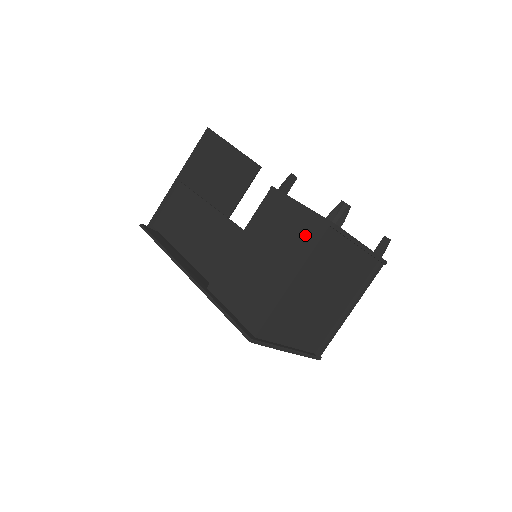
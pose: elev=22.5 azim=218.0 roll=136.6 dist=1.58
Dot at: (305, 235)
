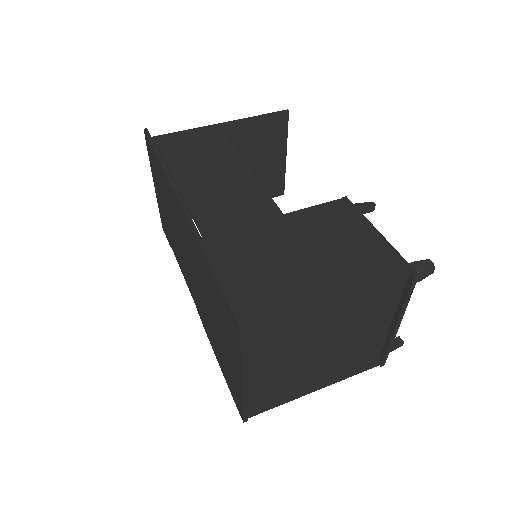
Dot at: (373, 262)
